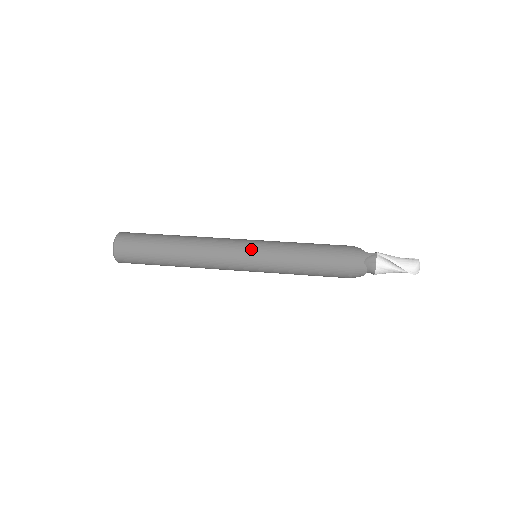
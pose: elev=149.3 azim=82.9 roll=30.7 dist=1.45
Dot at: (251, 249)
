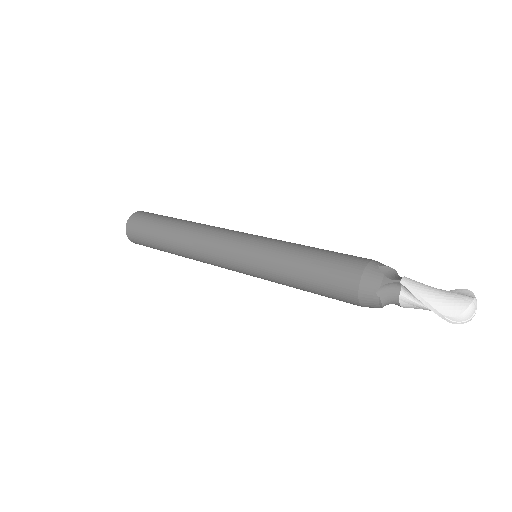
Dot at: (240, 251)
